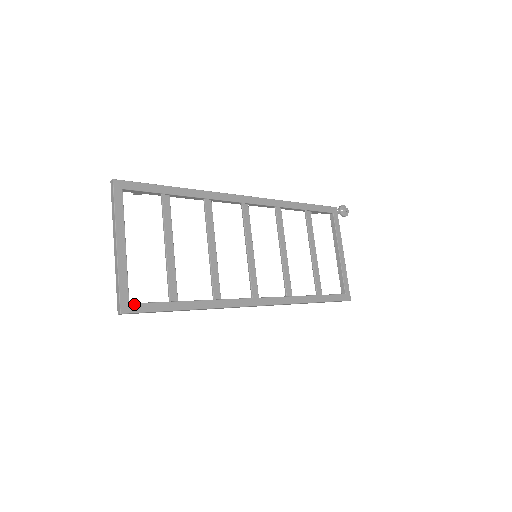
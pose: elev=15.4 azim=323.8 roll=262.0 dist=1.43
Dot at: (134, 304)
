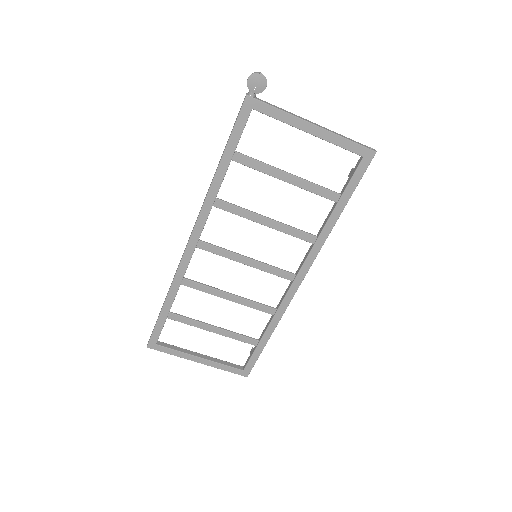
Dot at: (245, 368)
